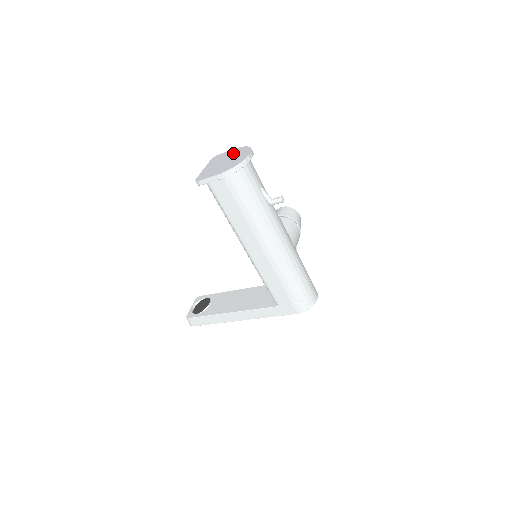
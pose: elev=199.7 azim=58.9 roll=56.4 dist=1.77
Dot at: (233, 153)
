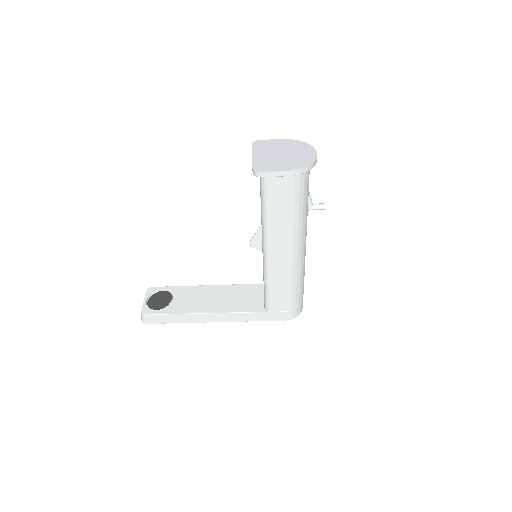
Dot at: (287, 145)
